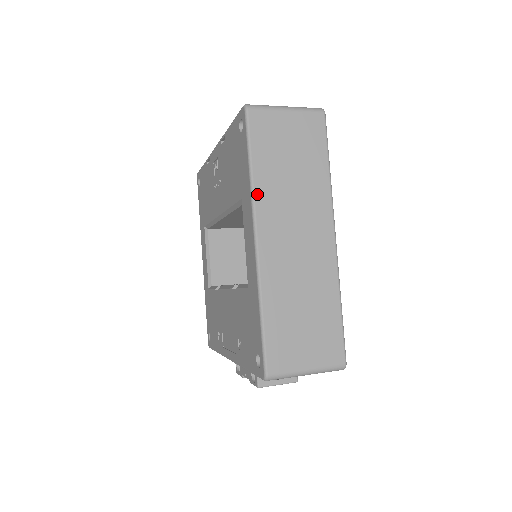
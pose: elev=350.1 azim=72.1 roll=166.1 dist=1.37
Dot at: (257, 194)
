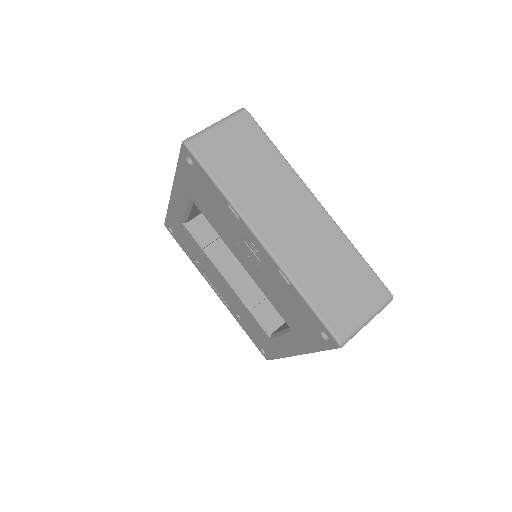
Dot at: occluded
